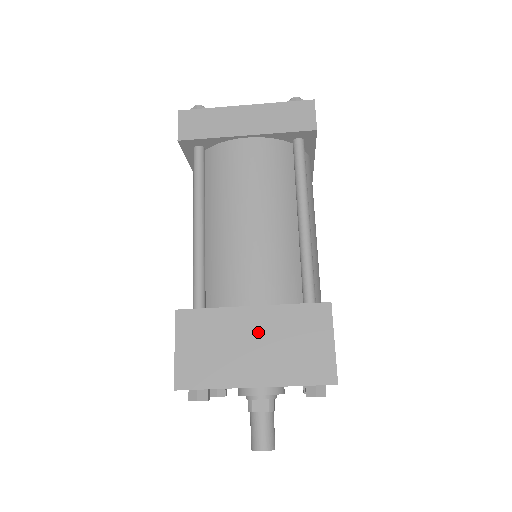
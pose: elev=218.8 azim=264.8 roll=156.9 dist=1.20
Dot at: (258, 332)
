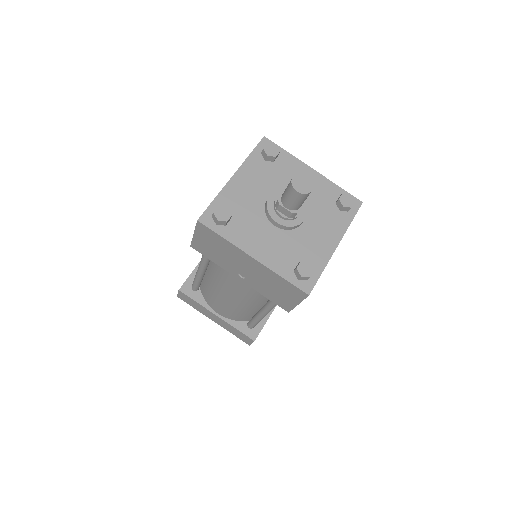
Dot at: occluded
